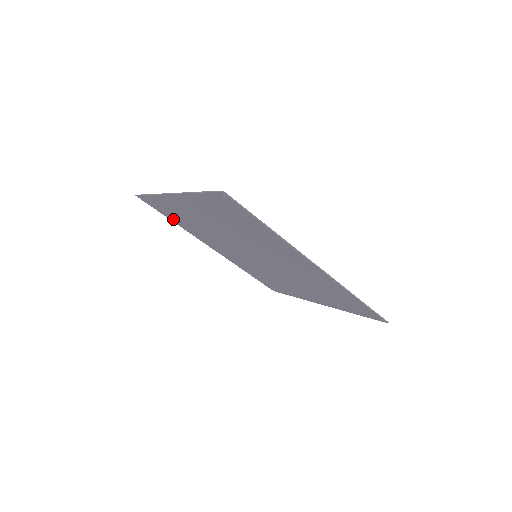
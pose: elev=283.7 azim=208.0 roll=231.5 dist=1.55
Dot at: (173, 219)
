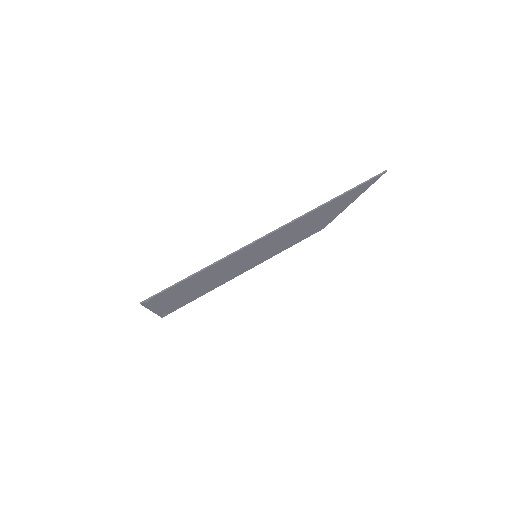
Dot at: occluded
